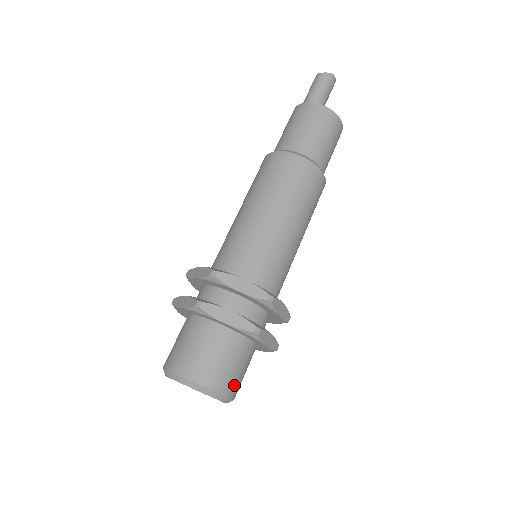
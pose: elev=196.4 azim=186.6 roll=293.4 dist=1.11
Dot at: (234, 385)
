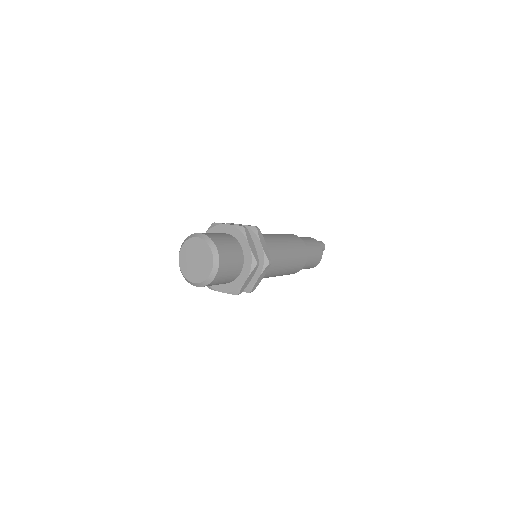
Dot at: (221, 275)
